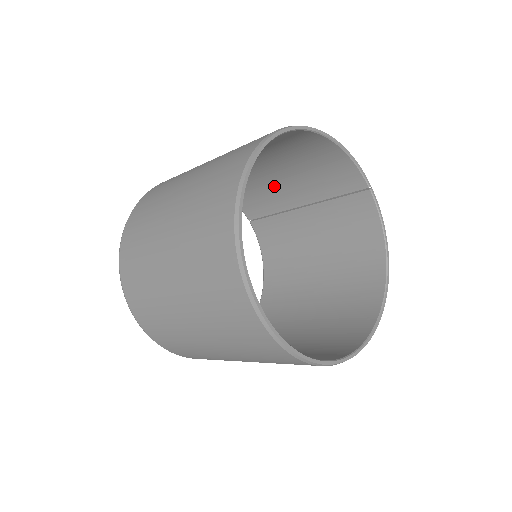
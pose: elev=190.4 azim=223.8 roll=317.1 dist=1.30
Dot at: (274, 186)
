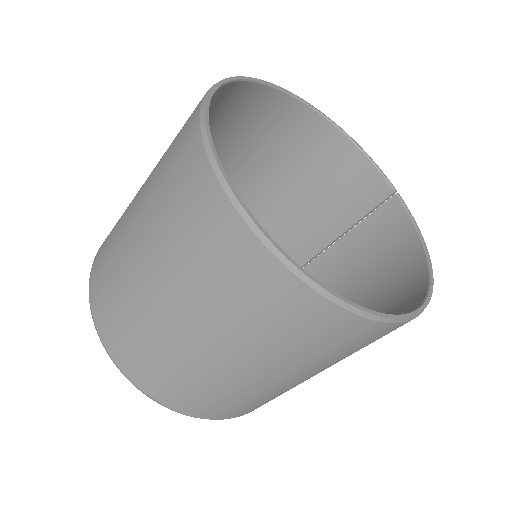
Dot at: (293, 229)
